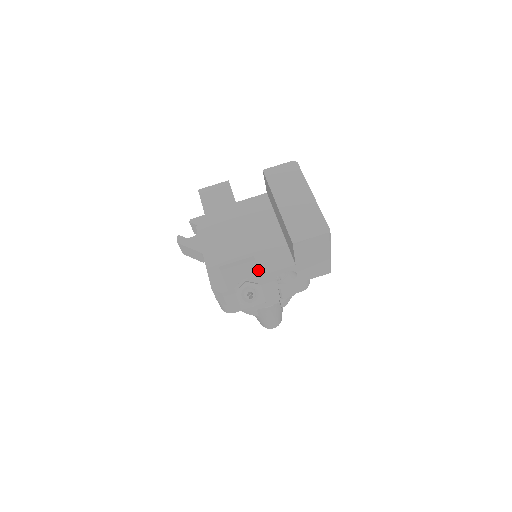
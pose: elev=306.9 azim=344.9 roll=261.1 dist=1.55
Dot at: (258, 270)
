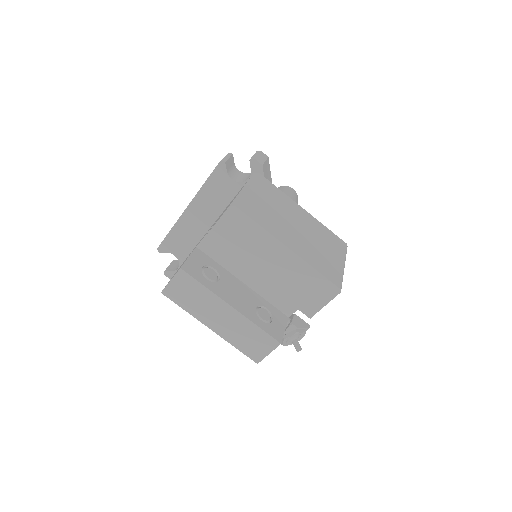
Dot at: (283, 313)
